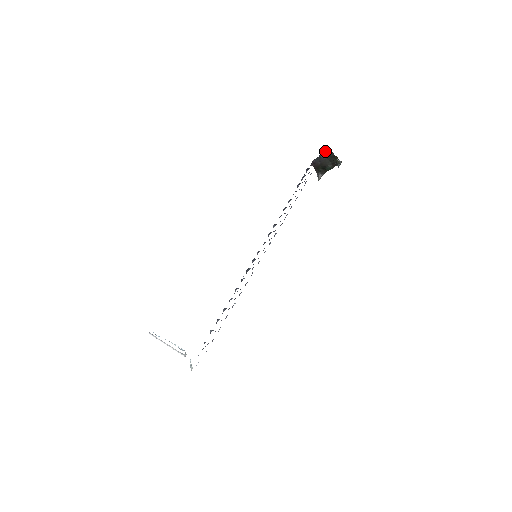
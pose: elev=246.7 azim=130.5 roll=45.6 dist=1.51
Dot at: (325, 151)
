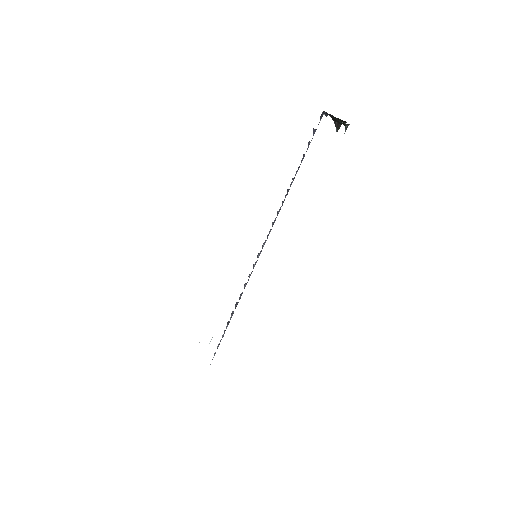
Dot at: (326, 112)
